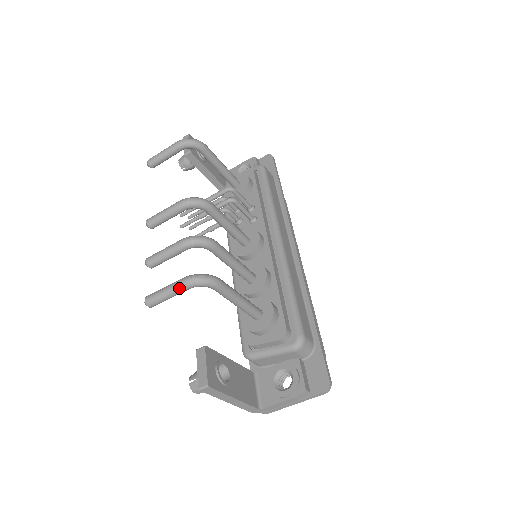
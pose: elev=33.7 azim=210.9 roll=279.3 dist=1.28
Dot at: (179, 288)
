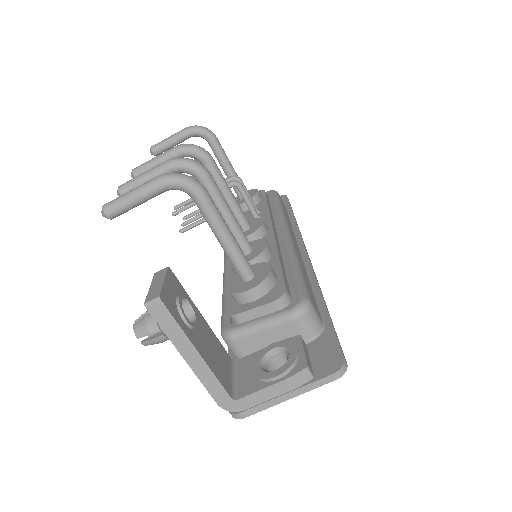
Dot at: (150, 185)
